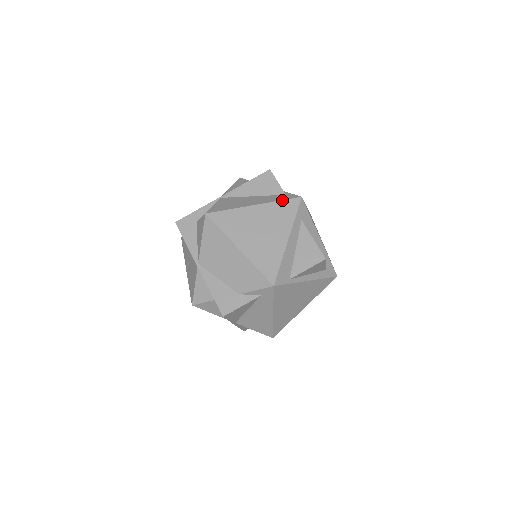
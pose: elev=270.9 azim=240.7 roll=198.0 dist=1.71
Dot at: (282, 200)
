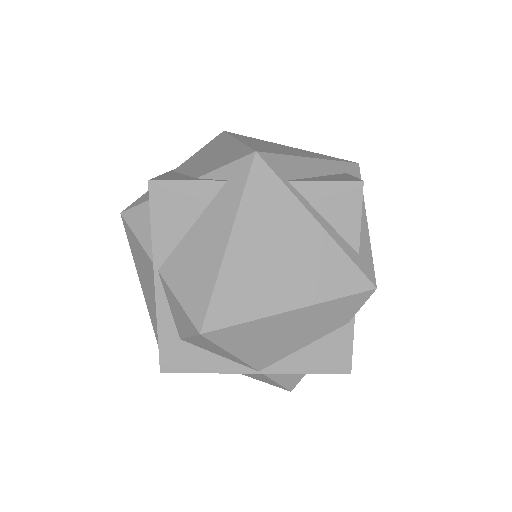
Dot at: (329, 156)
